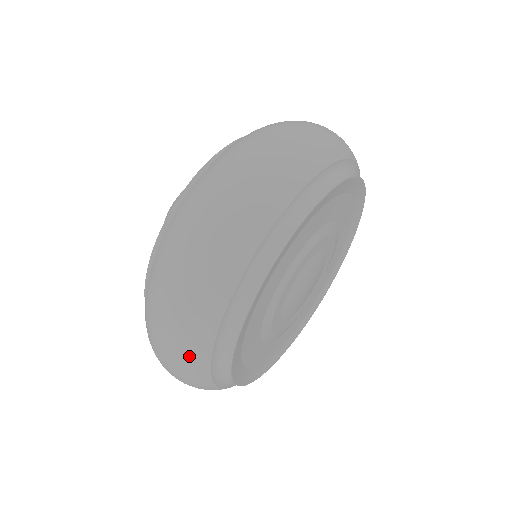
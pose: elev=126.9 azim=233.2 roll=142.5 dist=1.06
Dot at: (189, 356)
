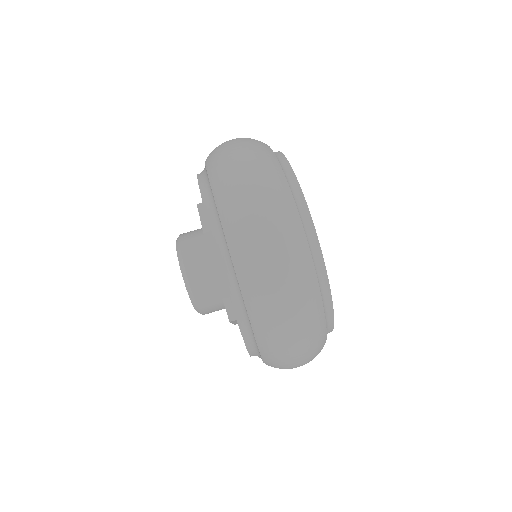
Dot at: occluded
